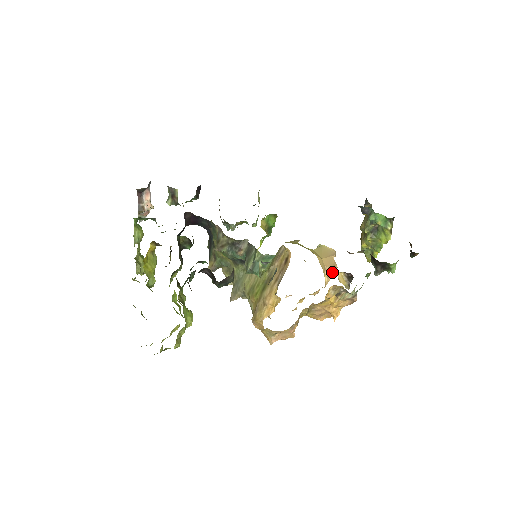
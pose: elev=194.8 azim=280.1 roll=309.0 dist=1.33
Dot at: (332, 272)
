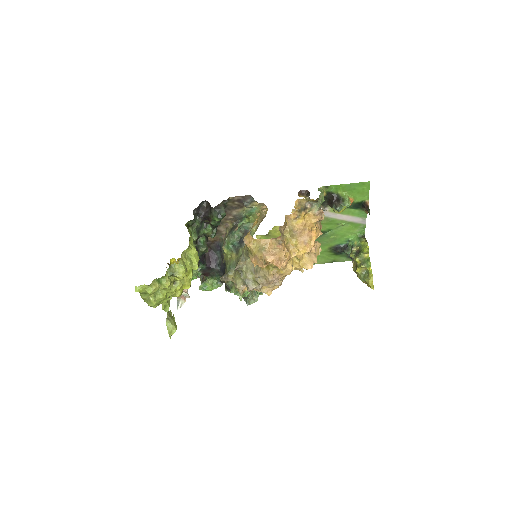
Dot at: (315, 242)
